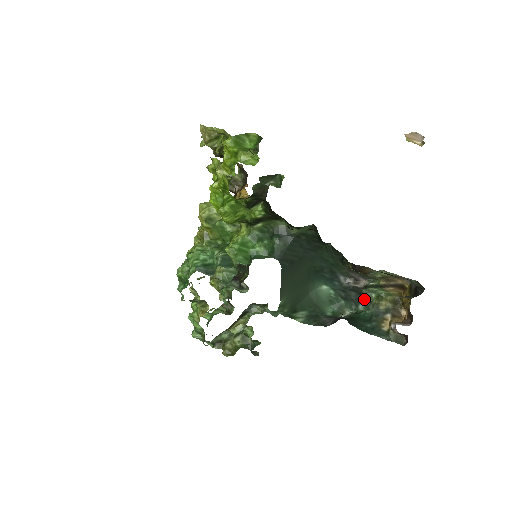
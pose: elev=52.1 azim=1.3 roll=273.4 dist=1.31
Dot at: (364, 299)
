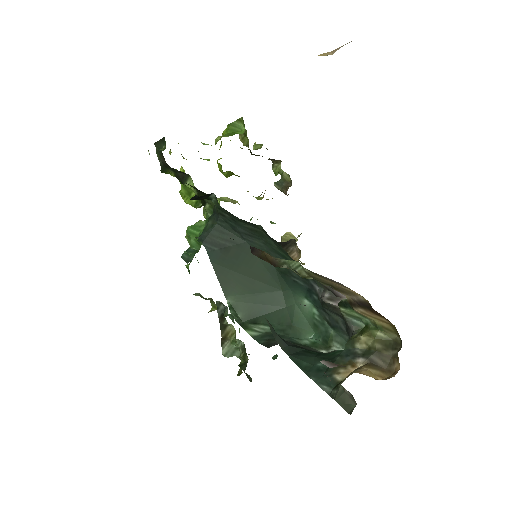
Dot at: (350, 330)
